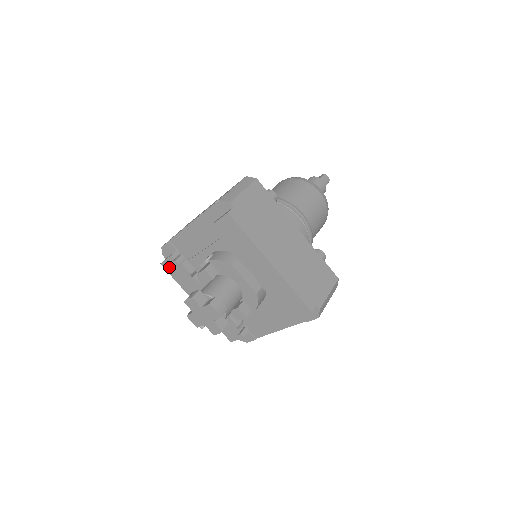
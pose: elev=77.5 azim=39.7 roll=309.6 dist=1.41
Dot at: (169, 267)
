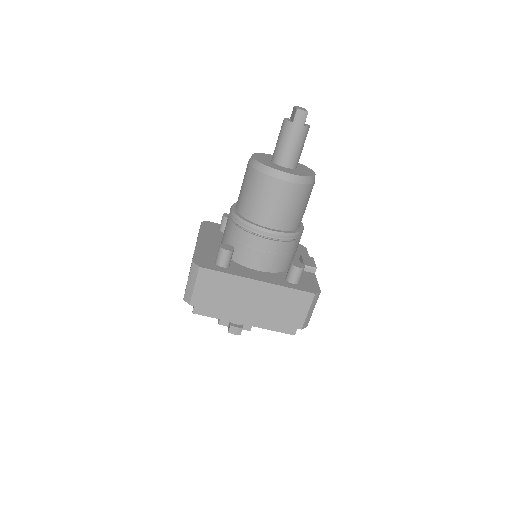
Dot at: occluded
